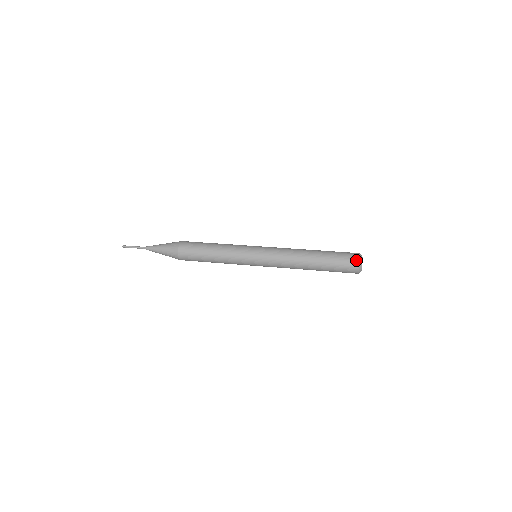
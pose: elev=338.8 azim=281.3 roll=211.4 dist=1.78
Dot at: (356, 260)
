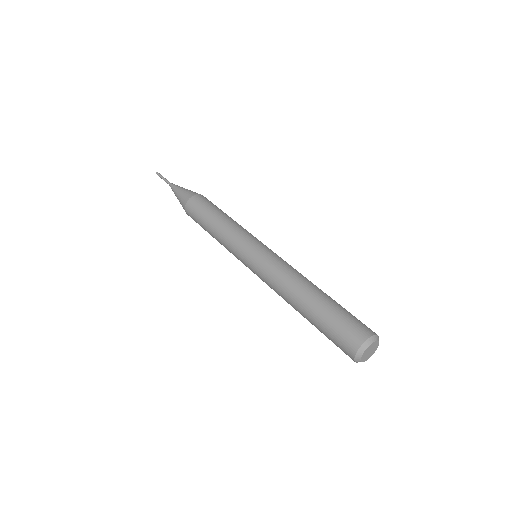
Dot at: (353, 346)
